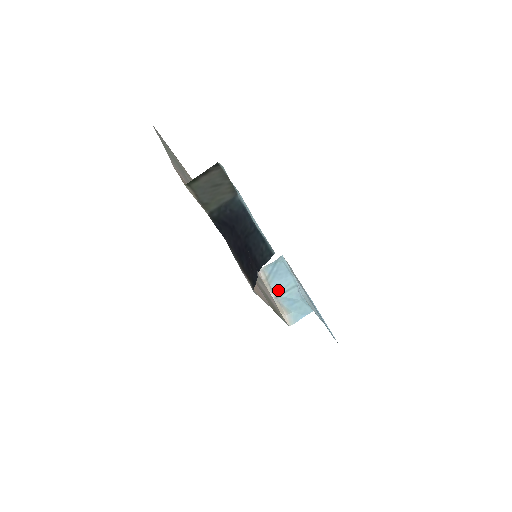
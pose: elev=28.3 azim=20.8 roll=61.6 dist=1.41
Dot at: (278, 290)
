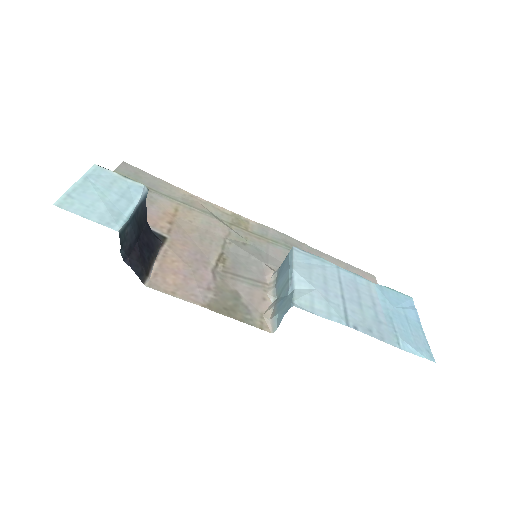
Dot at: (278, 291)
